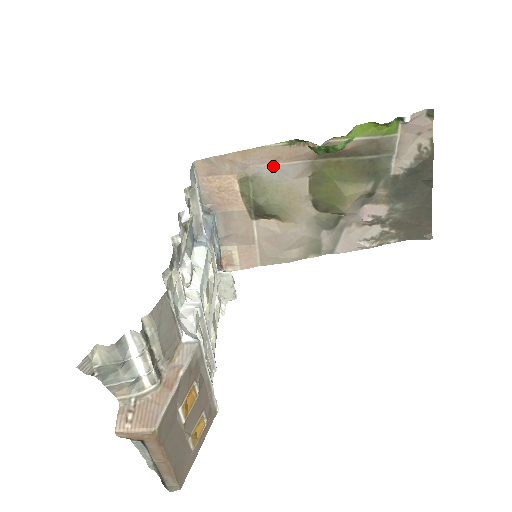
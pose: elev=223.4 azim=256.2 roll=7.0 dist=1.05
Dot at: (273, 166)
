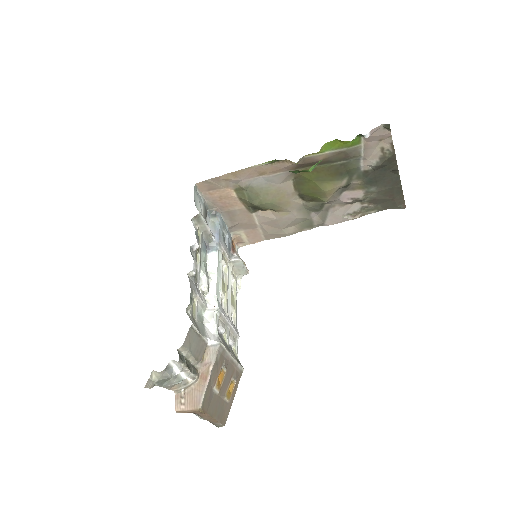
Dot at: (261, 178)
